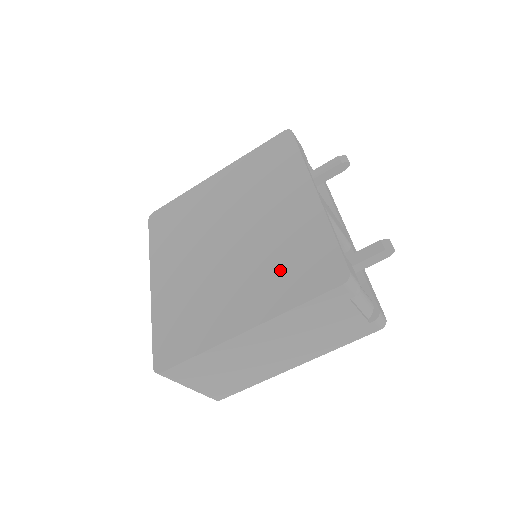
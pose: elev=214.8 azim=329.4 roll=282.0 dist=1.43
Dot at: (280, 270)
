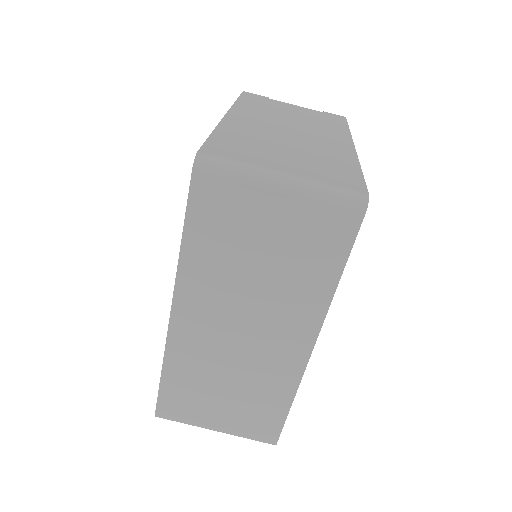
Dot at: occluded
